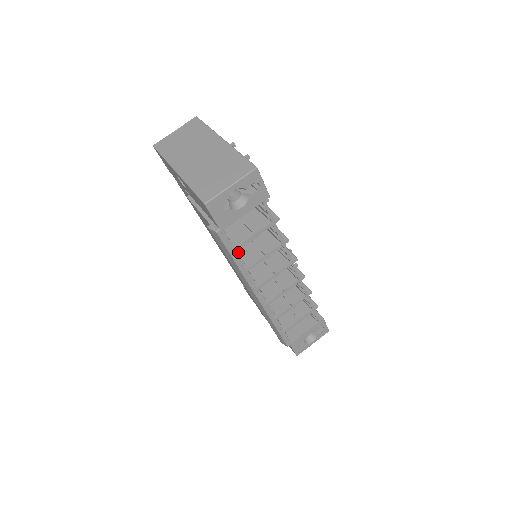
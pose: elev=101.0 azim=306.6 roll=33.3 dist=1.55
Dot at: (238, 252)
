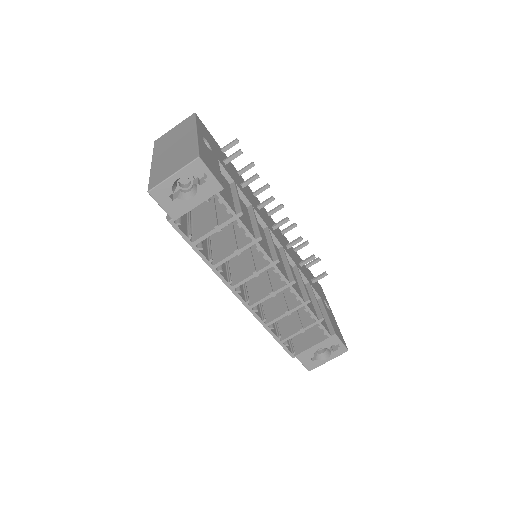
Dot at: (217, 247)
